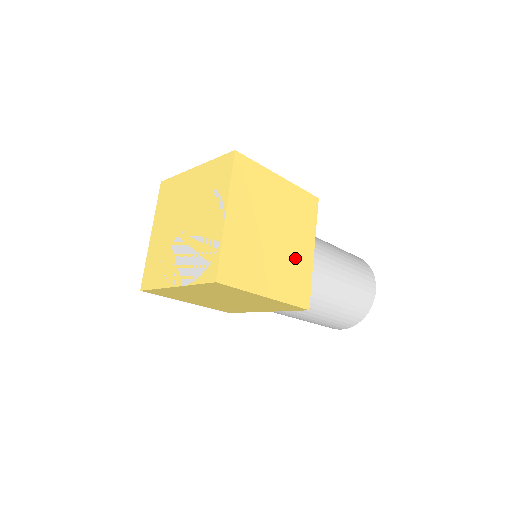
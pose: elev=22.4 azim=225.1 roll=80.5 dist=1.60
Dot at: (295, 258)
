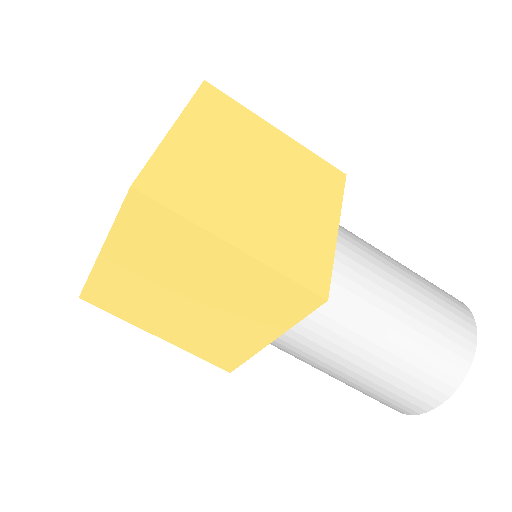
Dot at: (299, 221)
